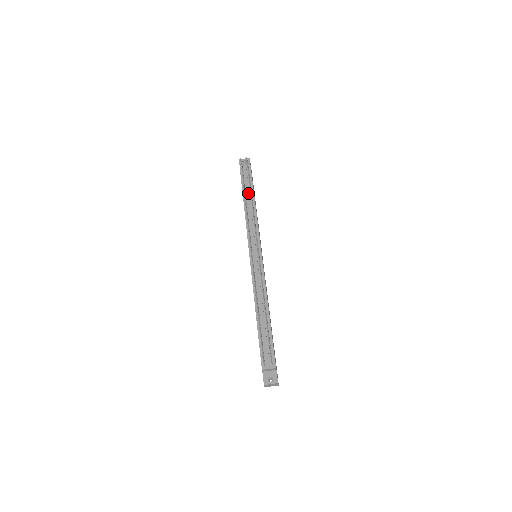
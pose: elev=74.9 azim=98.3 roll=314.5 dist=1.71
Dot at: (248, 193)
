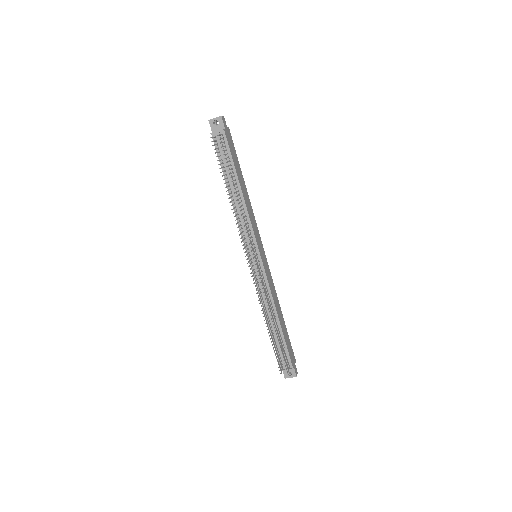
Dot at: occluded
